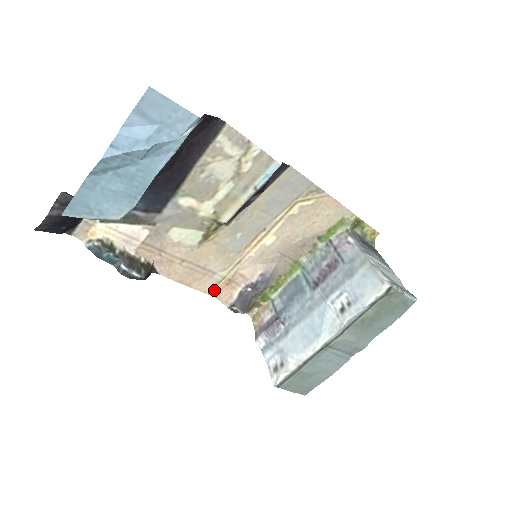
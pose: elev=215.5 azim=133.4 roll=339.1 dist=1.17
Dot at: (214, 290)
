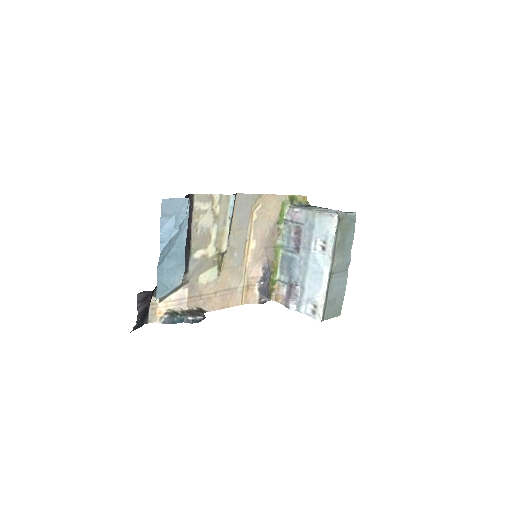
Dot at: (243, 299)
